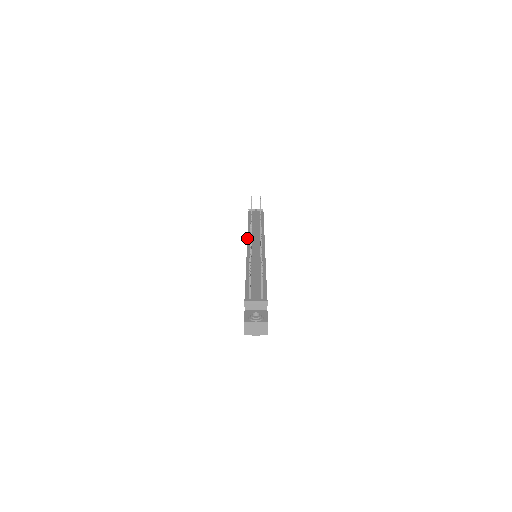
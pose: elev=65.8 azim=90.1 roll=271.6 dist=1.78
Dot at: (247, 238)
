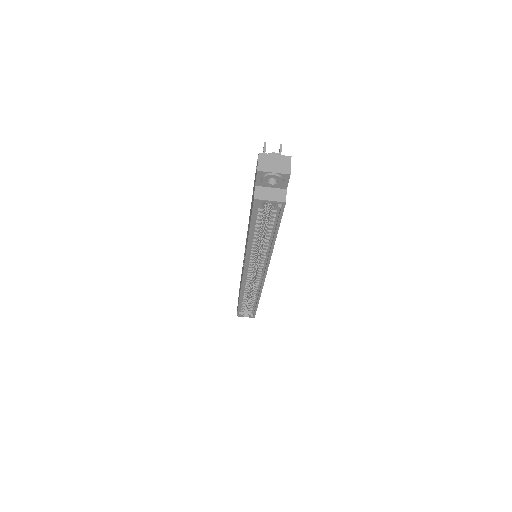
Dot at: occluded
